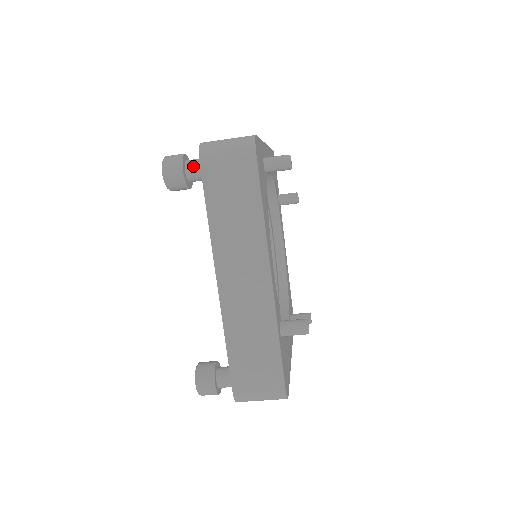
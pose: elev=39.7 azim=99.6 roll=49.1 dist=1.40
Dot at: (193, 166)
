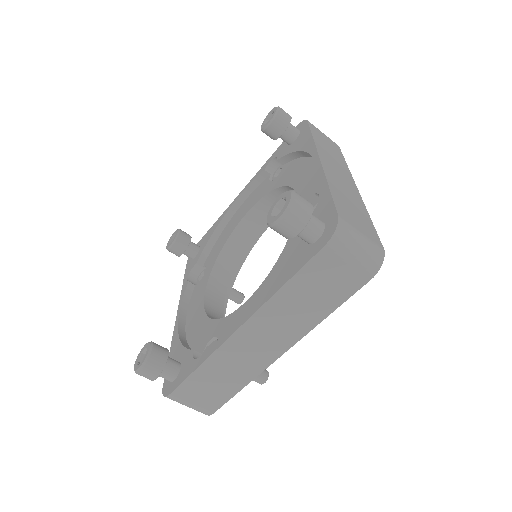
Dot at: (311, 230)
